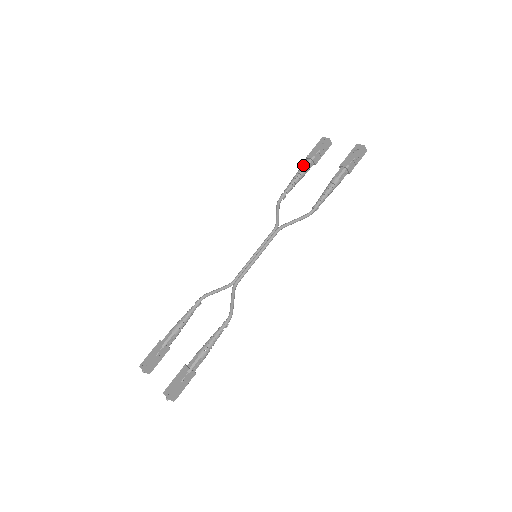
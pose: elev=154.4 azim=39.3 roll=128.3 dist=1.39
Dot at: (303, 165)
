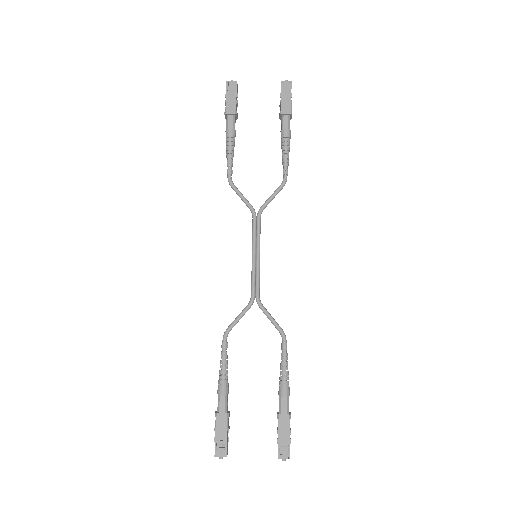
Dot at: (229, 125)
